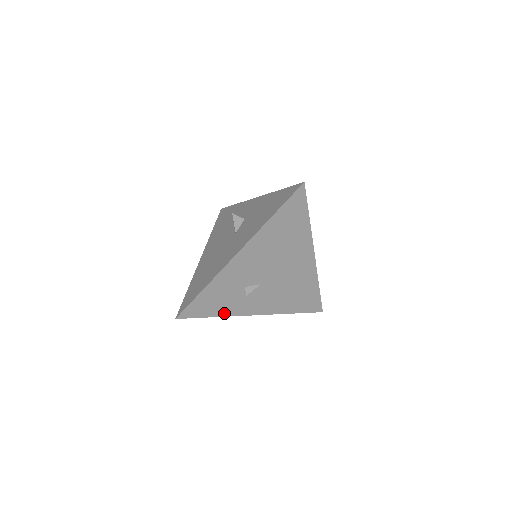
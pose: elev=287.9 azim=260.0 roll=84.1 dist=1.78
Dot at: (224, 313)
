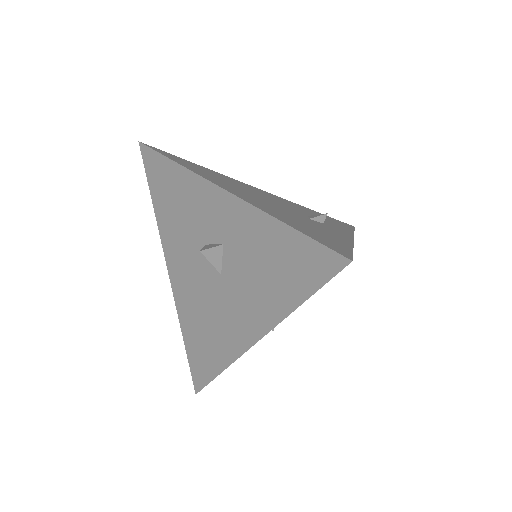
Dot at: occluded
